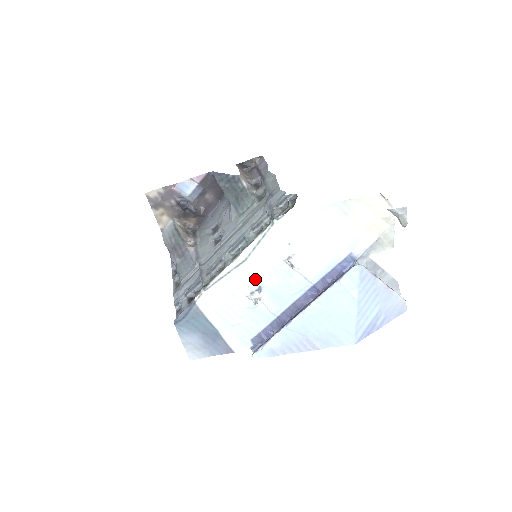
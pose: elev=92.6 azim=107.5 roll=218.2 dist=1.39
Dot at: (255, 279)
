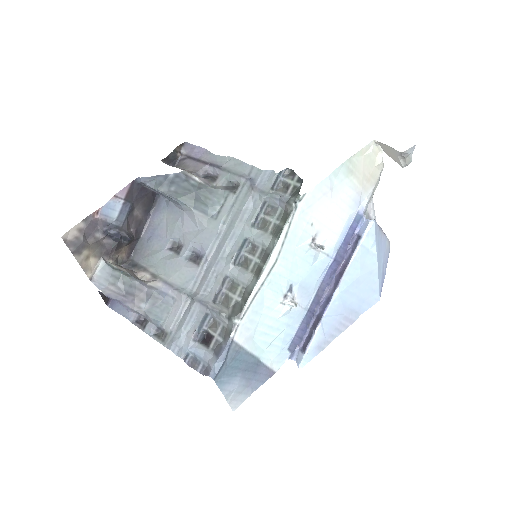
Dot at: (286, 279)
